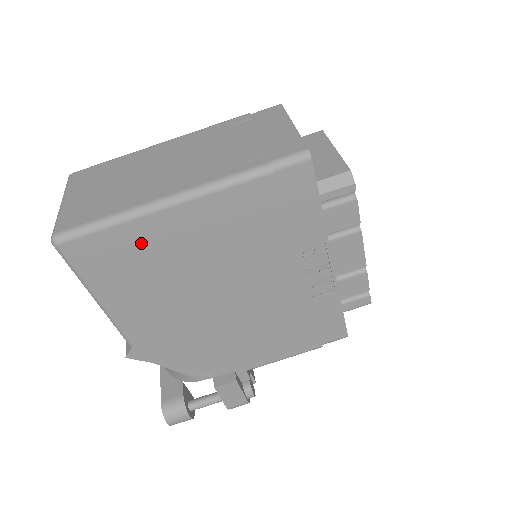
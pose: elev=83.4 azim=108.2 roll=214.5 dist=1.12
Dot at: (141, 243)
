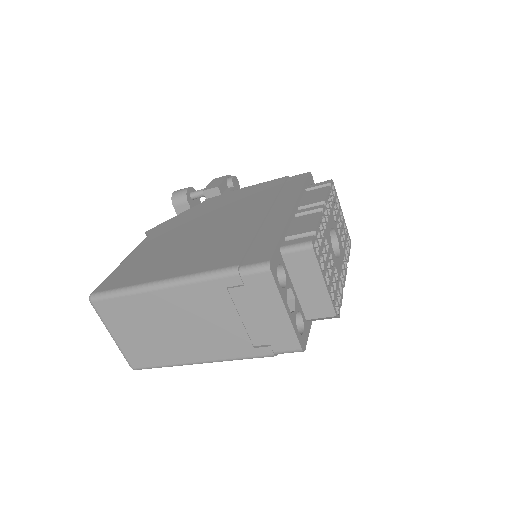
Dot at: occluded
